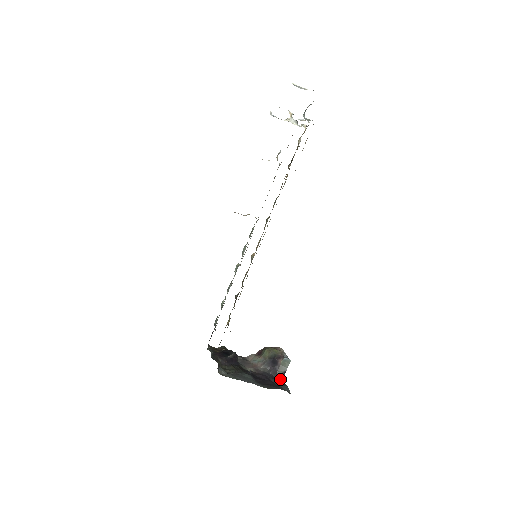
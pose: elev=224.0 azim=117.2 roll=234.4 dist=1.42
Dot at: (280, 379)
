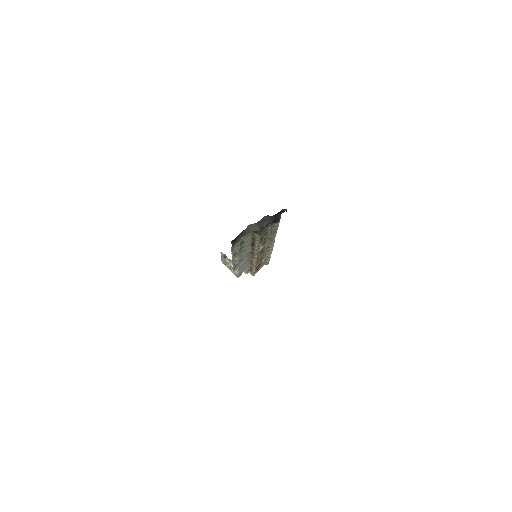
Dot at: occluded
